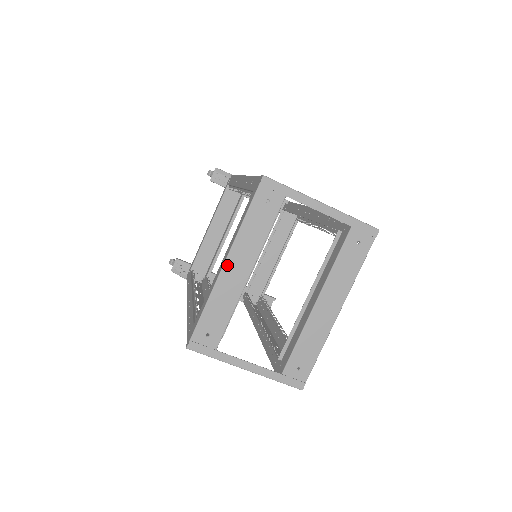
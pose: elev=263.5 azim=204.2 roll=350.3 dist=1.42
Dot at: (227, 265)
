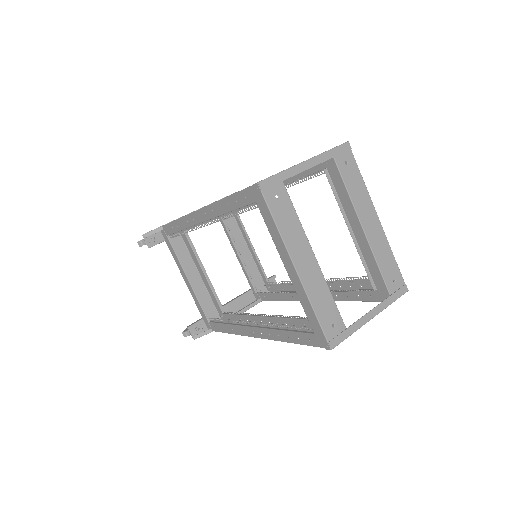
Dot at: (298, 268)
